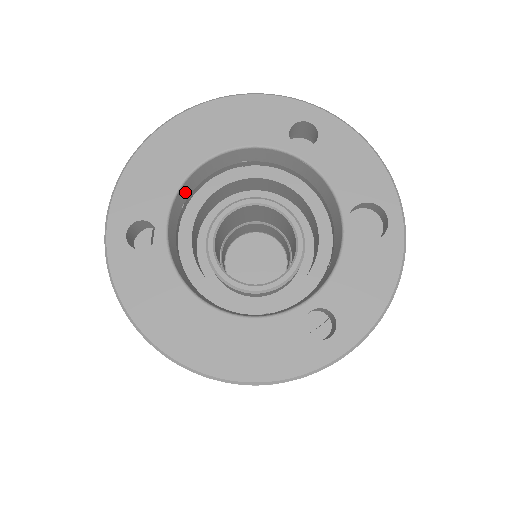
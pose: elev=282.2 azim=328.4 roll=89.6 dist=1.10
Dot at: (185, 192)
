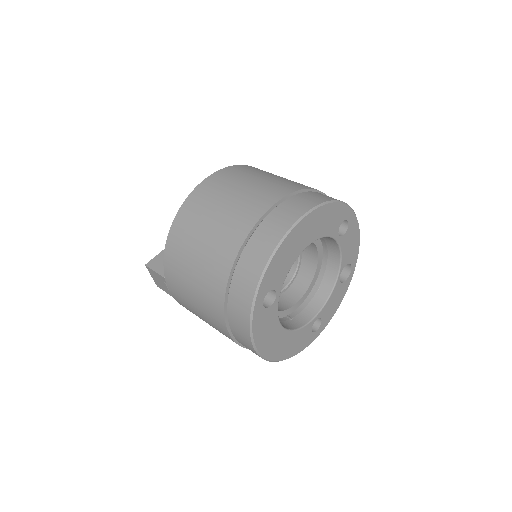
Dot at: occluded
